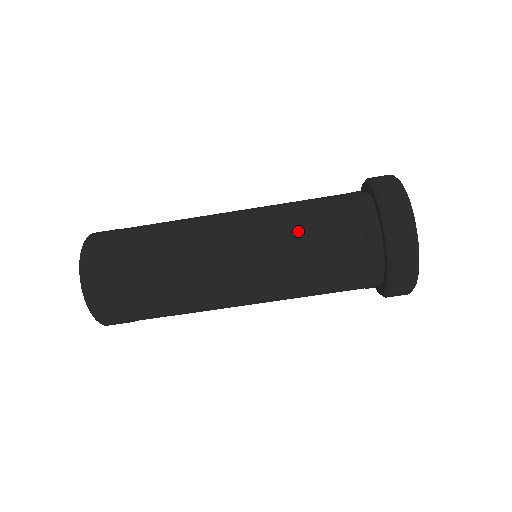
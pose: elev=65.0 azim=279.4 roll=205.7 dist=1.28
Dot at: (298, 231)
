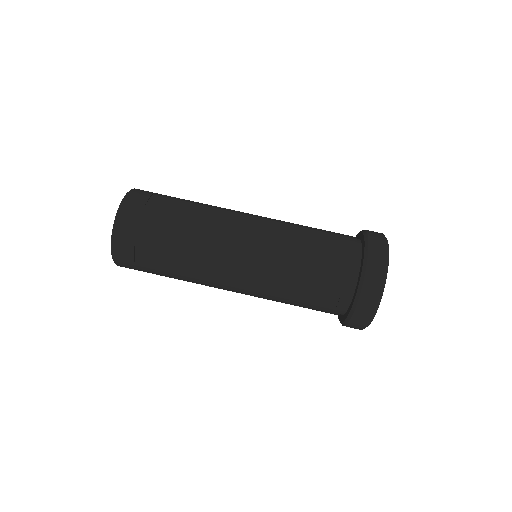
Dot at: (301, 226)
